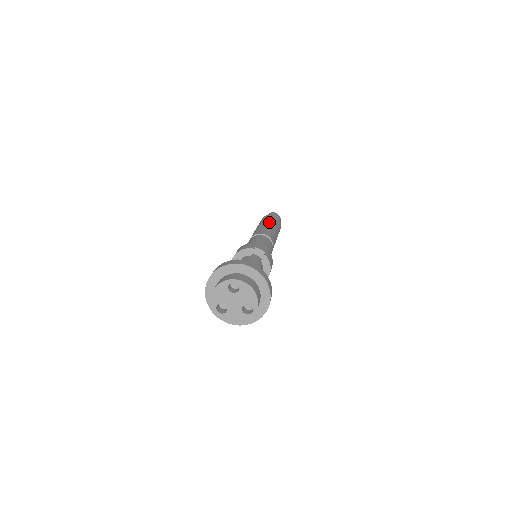
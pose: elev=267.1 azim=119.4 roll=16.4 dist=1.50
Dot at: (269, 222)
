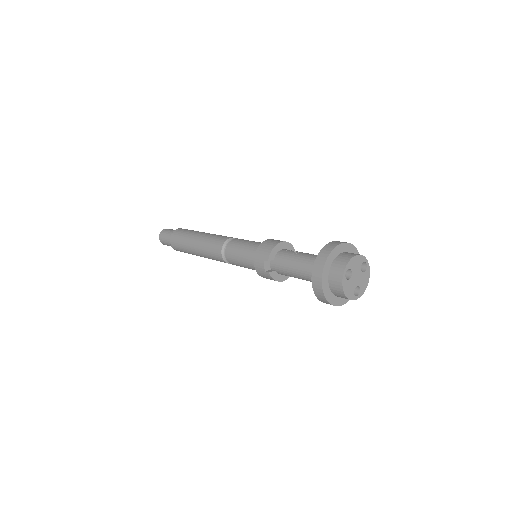
Dot at: occluded
